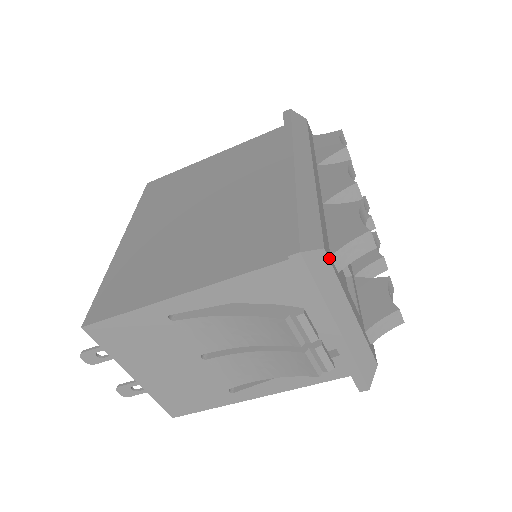
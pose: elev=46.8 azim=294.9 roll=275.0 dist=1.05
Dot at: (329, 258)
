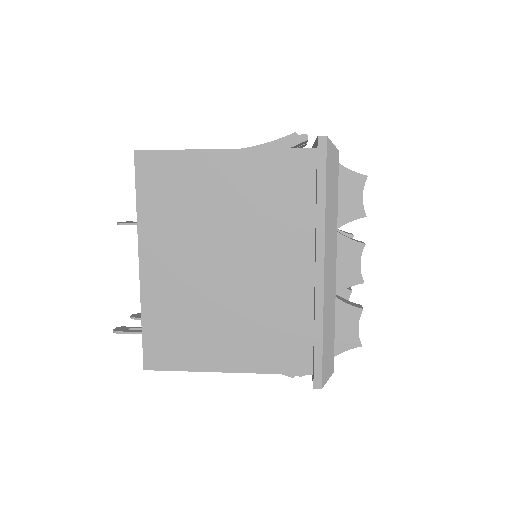
Dot at: occluded
